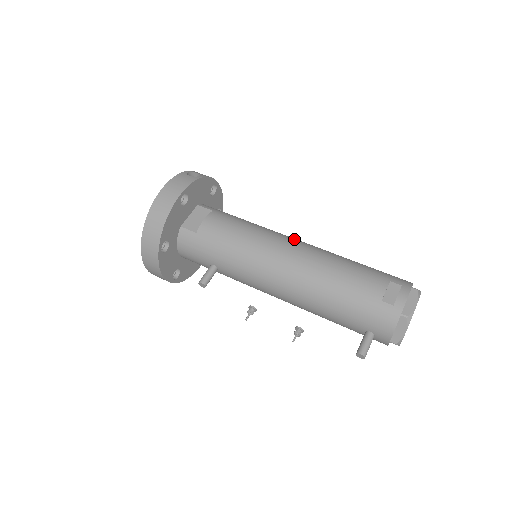
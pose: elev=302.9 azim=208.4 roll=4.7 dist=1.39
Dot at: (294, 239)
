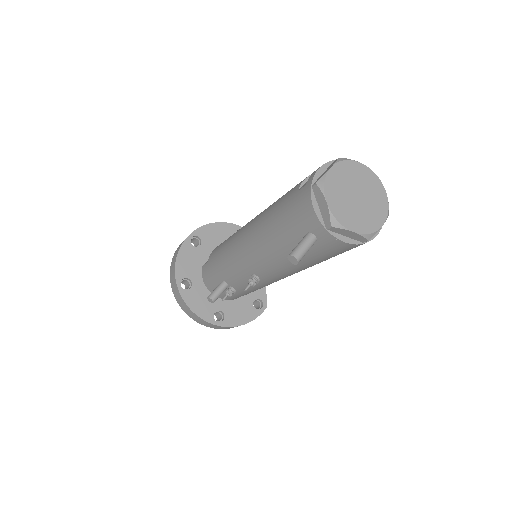
Dot at: occluded
